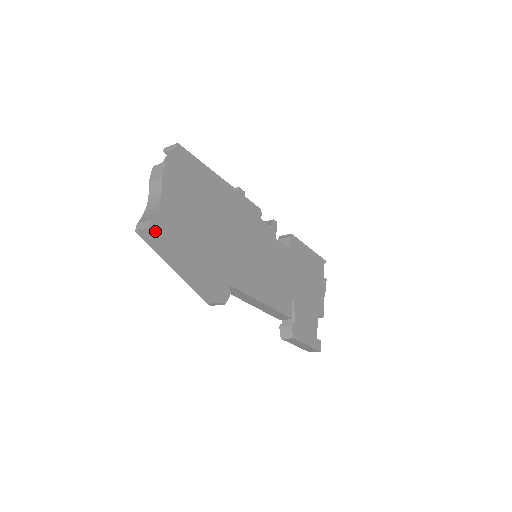
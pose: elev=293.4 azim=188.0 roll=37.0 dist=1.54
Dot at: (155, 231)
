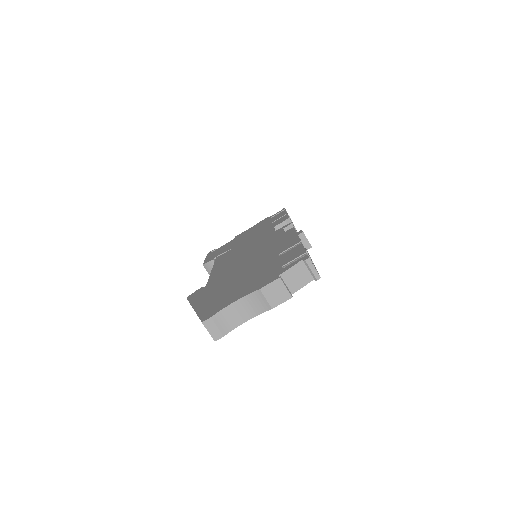
Dot at: occluded
